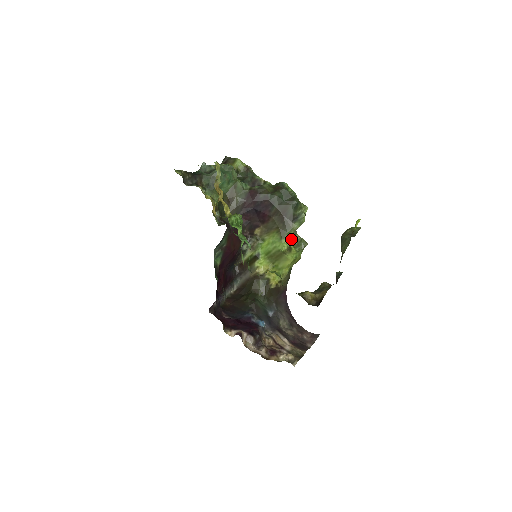
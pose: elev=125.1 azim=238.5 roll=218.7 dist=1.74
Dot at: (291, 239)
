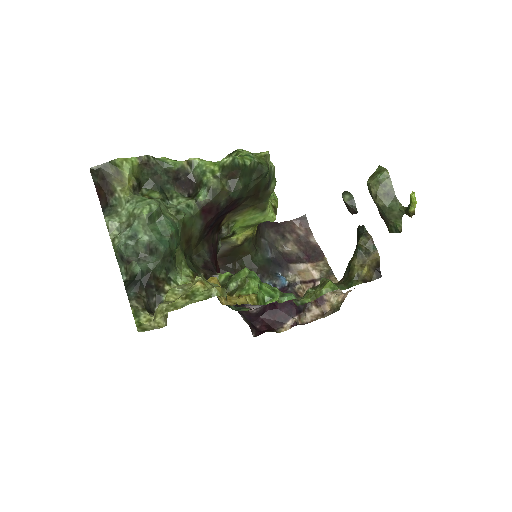
Dot at: occluded
